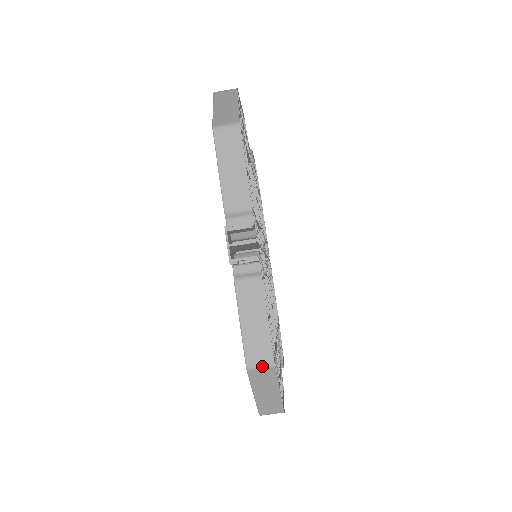
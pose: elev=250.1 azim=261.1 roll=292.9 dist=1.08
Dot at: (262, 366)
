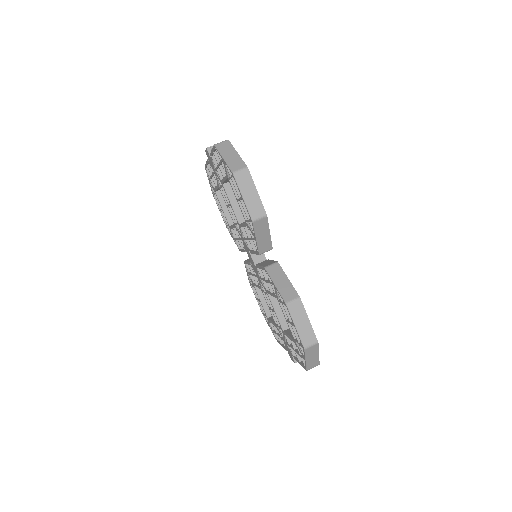
Dot at: (222, 142)
